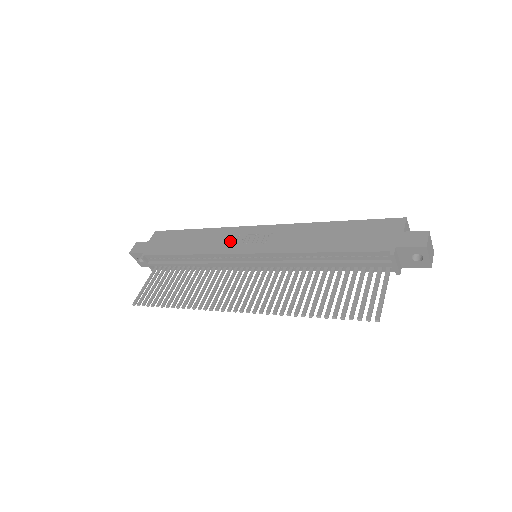
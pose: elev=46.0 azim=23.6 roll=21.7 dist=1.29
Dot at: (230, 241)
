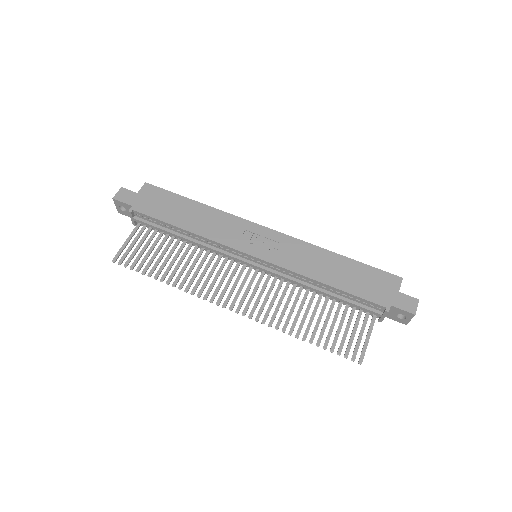
Dot at: (235, 234)
